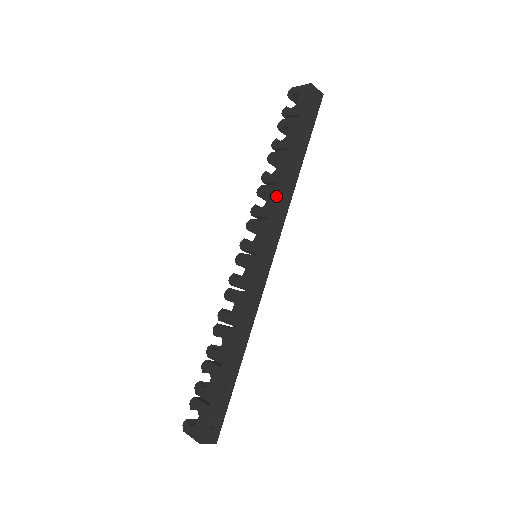
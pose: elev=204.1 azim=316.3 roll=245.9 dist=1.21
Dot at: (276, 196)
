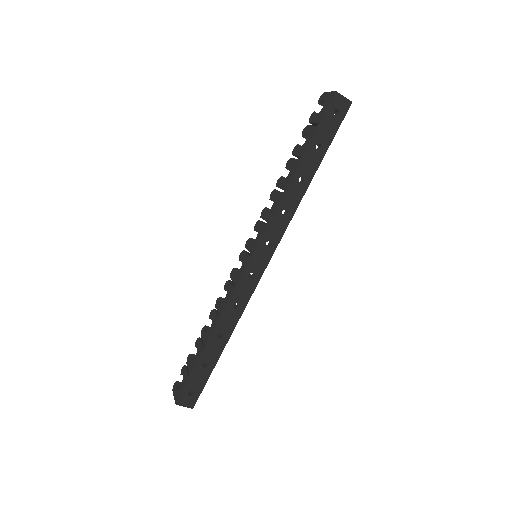
Dot at: (278, 204)
